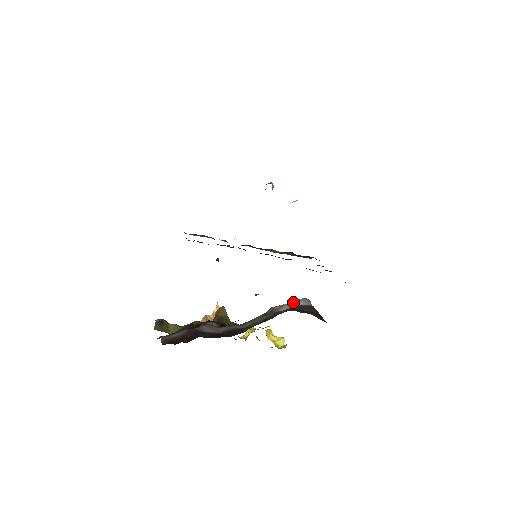
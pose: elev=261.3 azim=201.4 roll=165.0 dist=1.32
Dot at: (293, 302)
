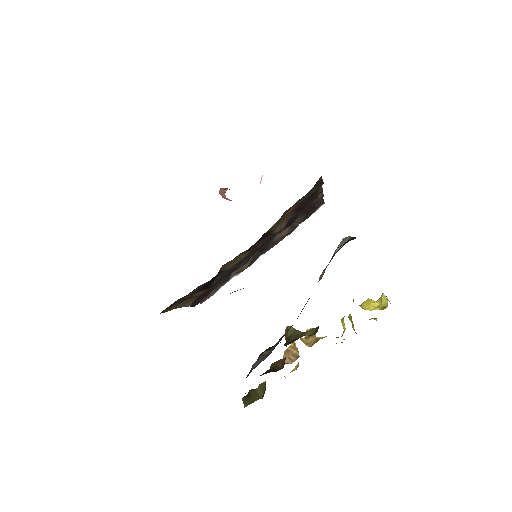
Dot at: (333, 255)
